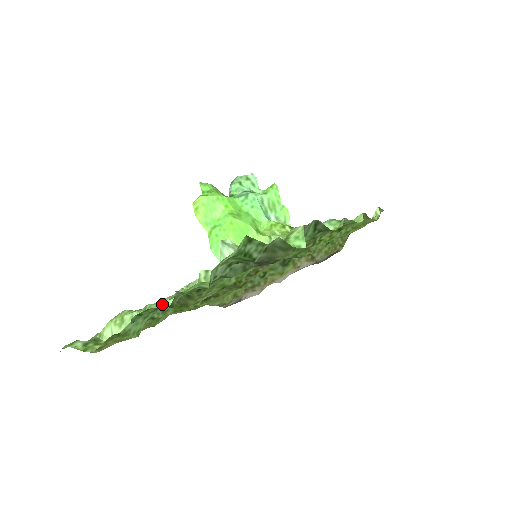
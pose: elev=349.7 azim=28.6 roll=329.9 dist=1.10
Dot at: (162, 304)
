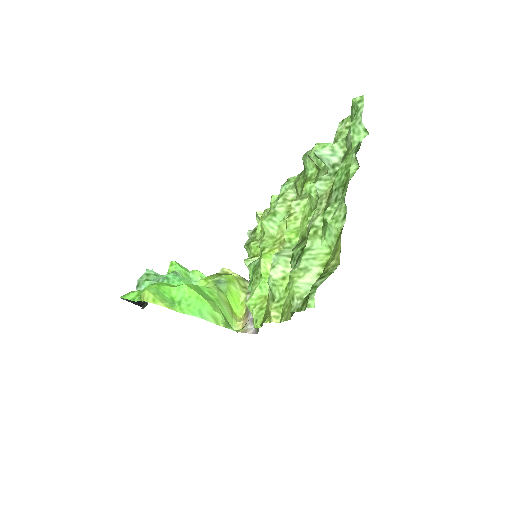
Dot at: (351, 174)
